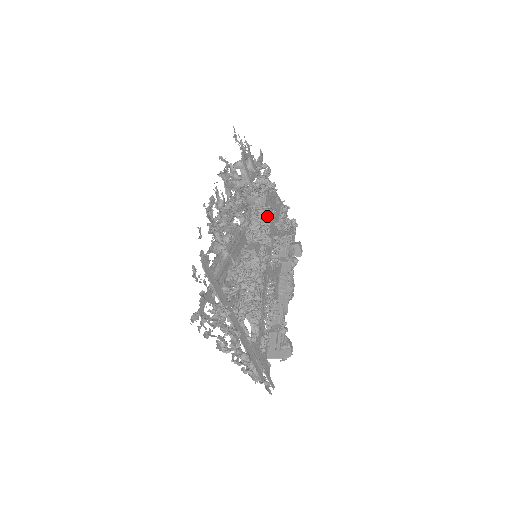
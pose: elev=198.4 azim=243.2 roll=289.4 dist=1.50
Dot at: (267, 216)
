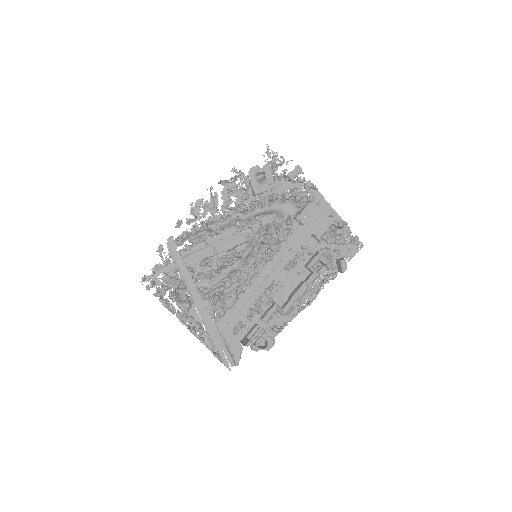
Dot at: (289, 225)
